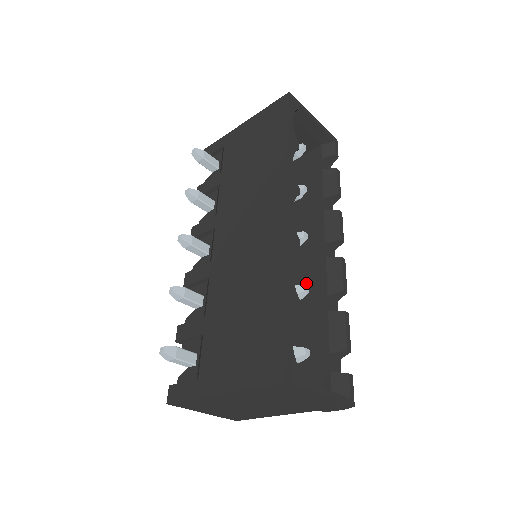
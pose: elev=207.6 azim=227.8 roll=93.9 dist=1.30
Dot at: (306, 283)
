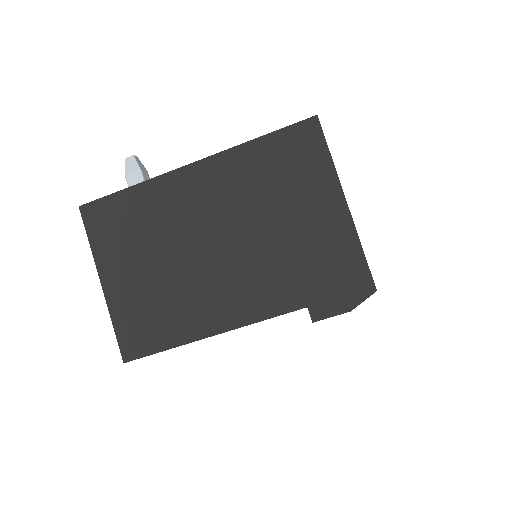
Dot at: occluded
